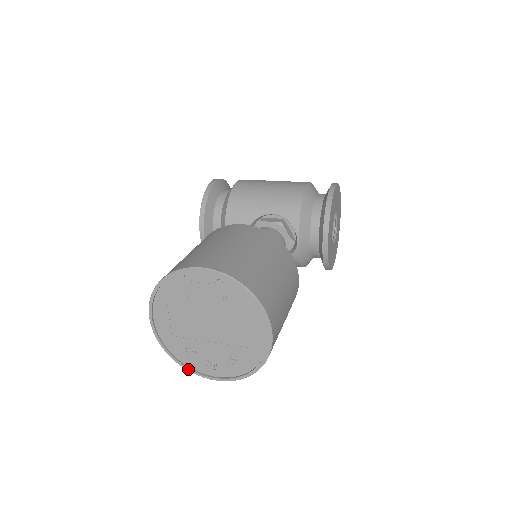
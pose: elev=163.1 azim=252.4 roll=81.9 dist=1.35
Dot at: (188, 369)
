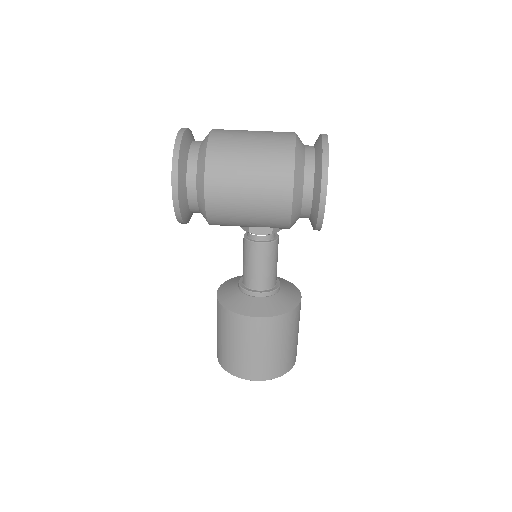
Dot at: occluded
